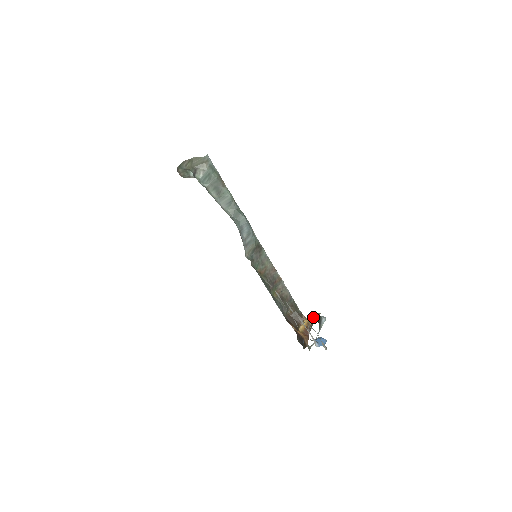
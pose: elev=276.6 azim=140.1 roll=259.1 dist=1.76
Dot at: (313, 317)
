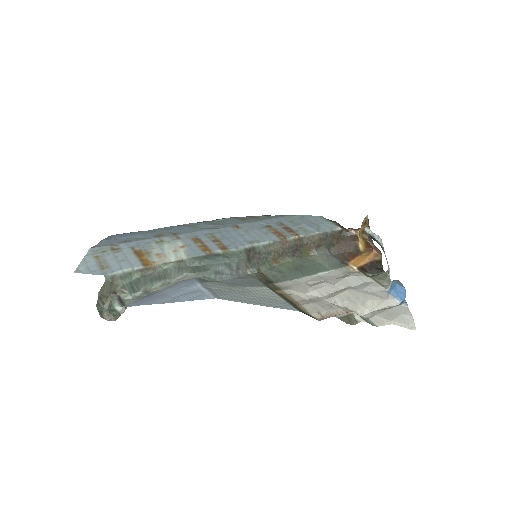
Dot at: (364, 234)
